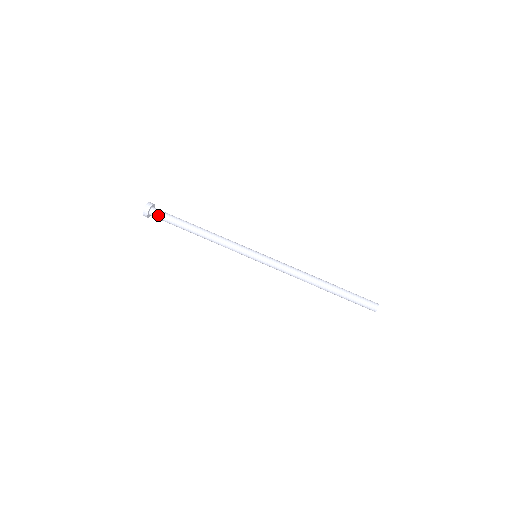
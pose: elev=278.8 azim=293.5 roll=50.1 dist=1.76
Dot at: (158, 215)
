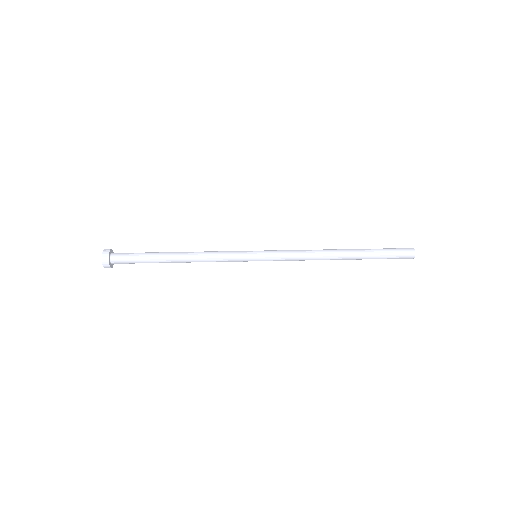
Dot at: (122, 260)
